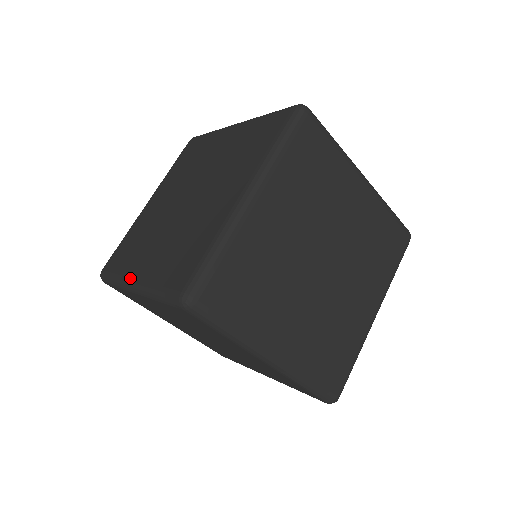
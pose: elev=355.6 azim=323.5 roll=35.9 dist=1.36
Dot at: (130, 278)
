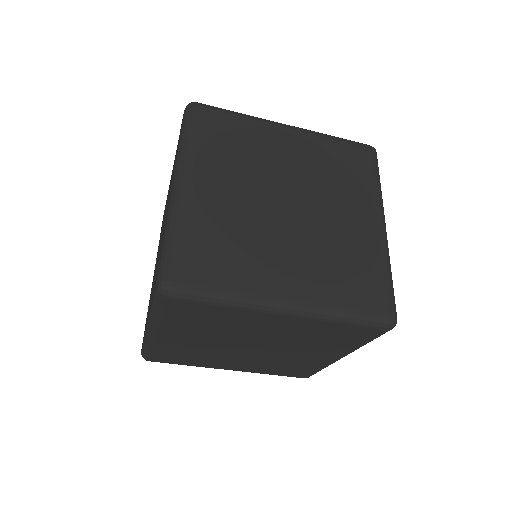
Dot at: occluded
